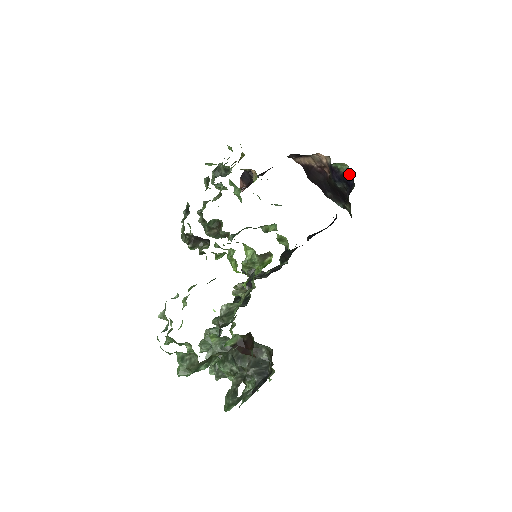
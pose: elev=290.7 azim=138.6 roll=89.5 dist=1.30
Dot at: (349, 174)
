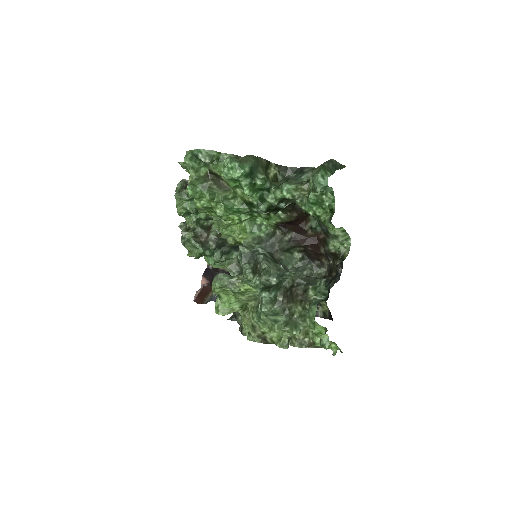
Dot at: occluded
